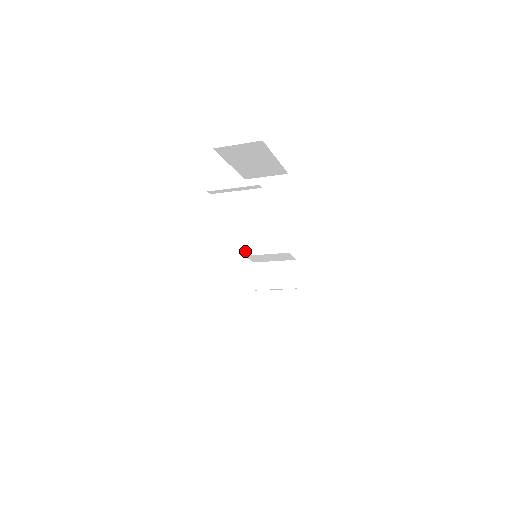
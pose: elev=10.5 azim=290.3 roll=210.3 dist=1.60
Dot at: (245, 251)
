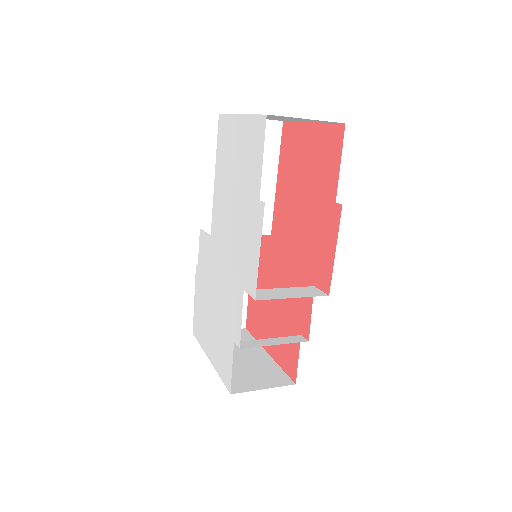
Dot at: (212, 228)
